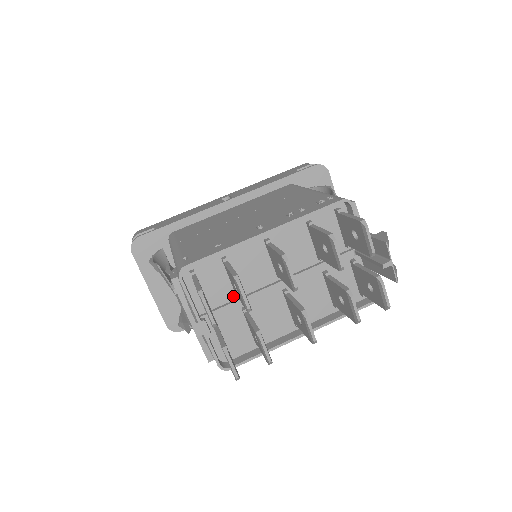
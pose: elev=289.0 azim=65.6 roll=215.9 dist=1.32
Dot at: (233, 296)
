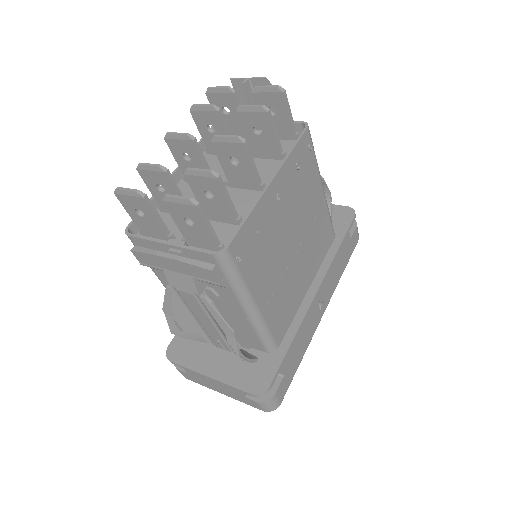
Dot at: (190, 220)
